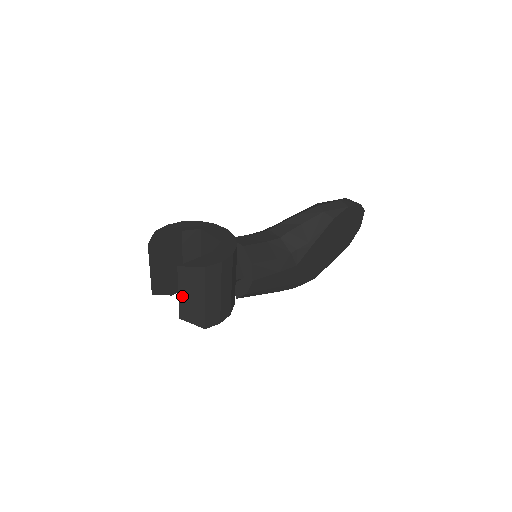
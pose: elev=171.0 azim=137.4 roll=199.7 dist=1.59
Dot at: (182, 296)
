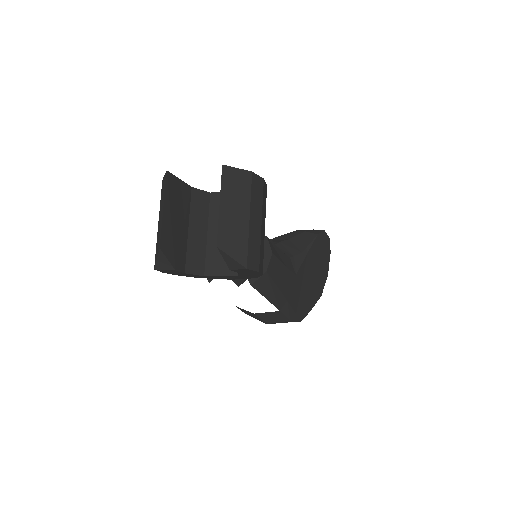
Dot at: (223, 210)
